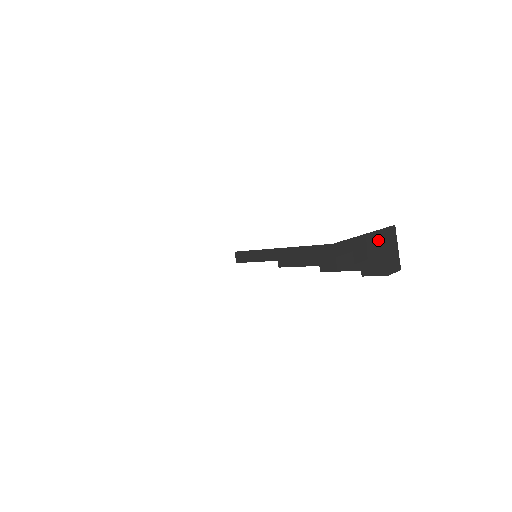
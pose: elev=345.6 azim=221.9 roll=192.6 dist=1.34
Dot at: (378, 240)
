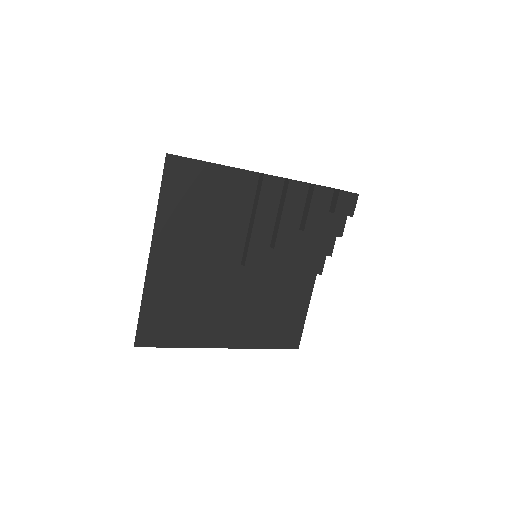
Dot at: occluded
